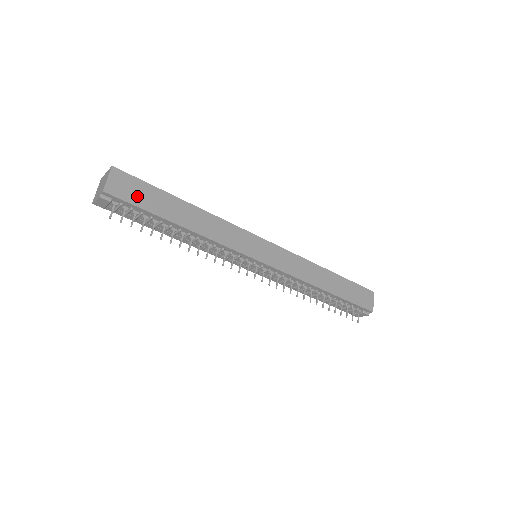
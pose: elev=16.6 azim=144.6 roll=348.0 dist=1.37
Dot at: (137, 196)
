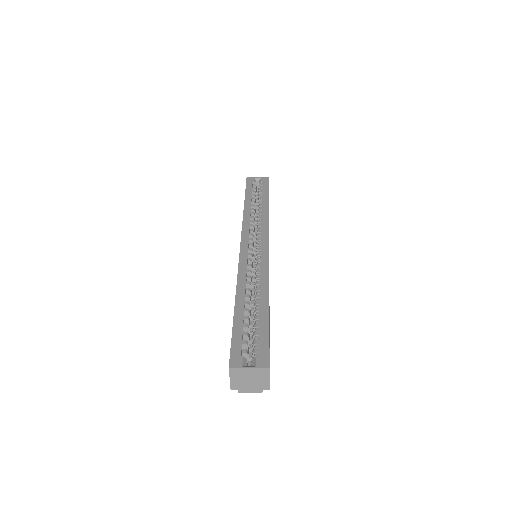
Dot at: occluded
